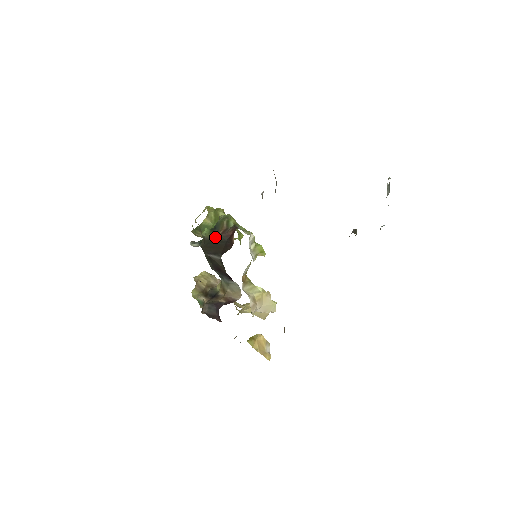
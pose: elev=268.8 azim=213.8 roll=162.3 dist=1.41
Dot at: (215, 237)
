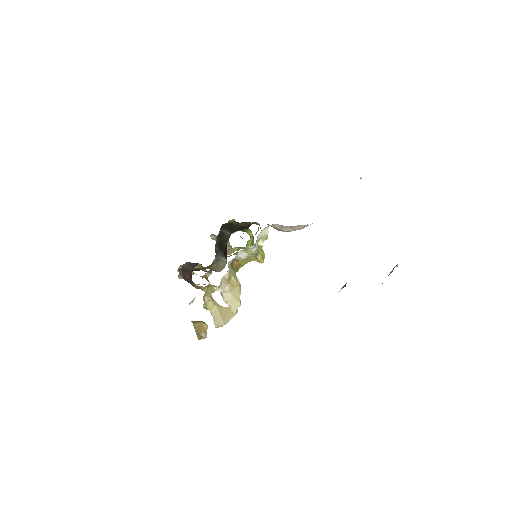
Dot at: (238, 224)
